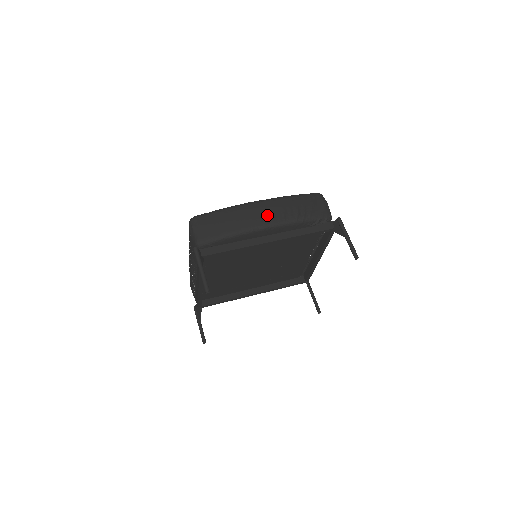
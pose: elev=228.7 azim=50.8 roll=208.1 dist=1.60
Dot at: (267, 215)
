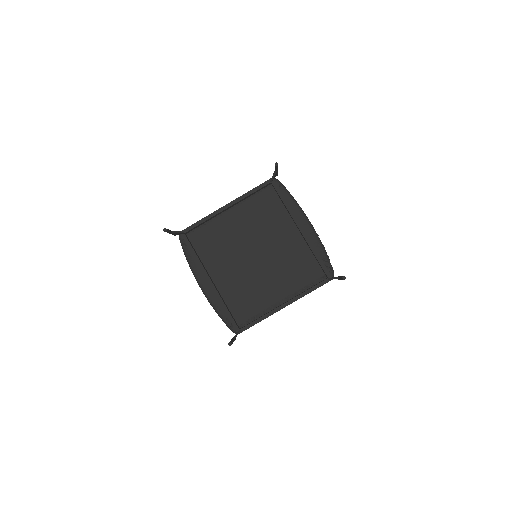
Dot at: occluded
